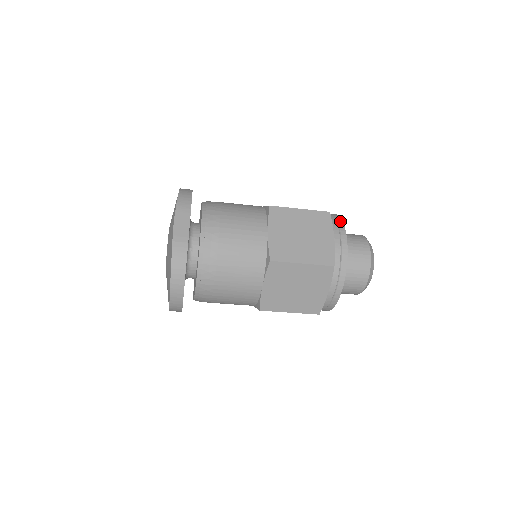
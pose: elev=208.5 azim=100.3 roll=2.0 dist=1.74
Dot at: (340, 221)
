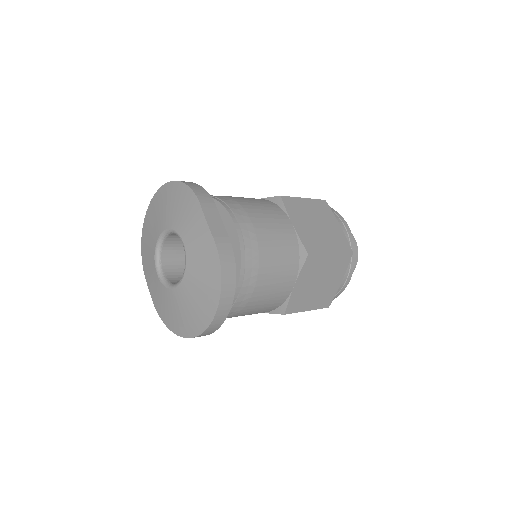
Dot at: (332, 209)
